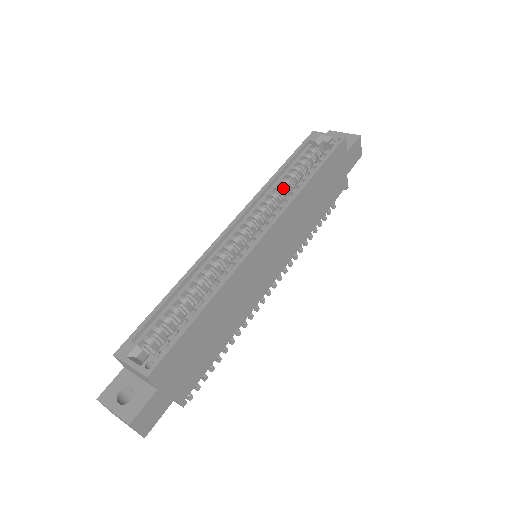
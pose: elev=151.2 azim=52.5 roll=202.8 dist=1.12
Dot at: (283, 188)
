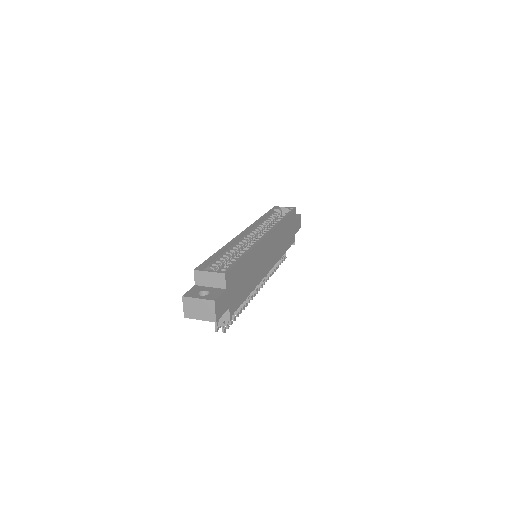
Dot at: (267, 224)
